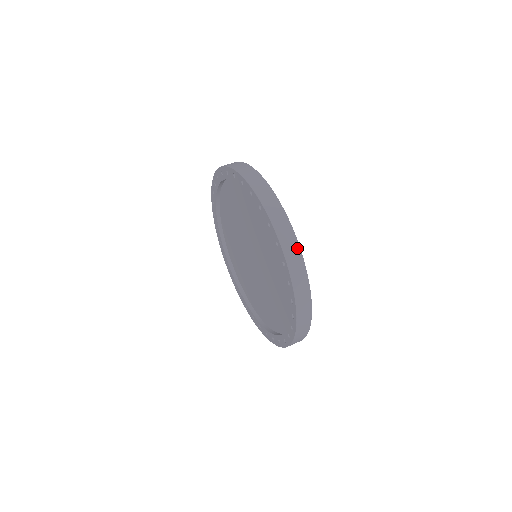
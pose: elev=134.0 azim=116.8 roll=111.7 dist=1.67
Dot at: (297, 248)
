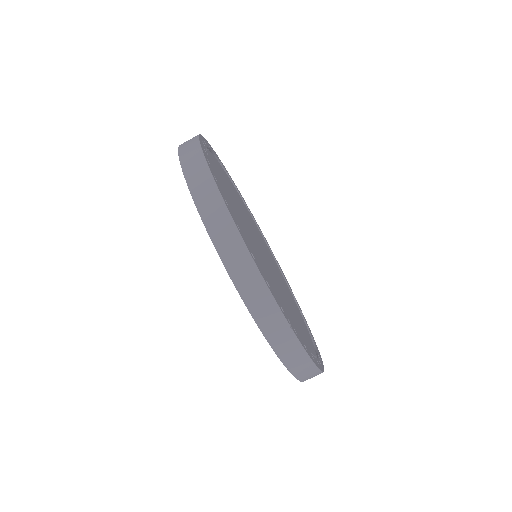
Dot at: (309, 364)
